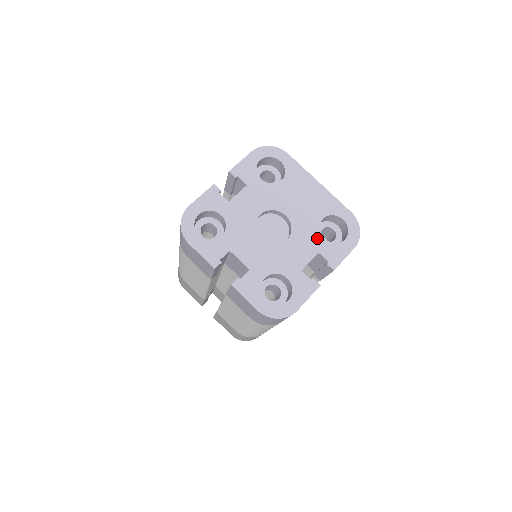
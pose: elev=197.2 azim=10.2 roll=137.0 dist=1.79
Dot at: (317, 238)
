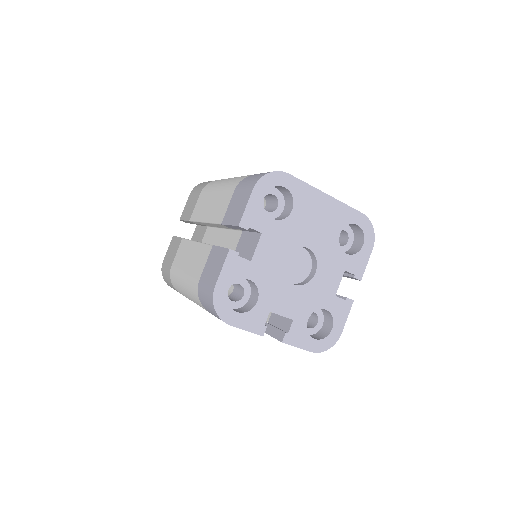
Dot at: (340, 257)
